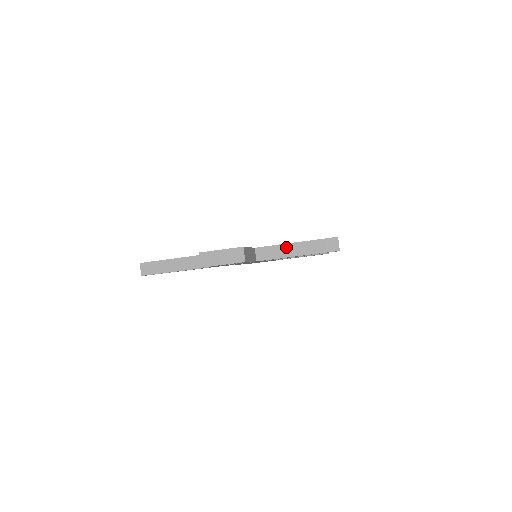
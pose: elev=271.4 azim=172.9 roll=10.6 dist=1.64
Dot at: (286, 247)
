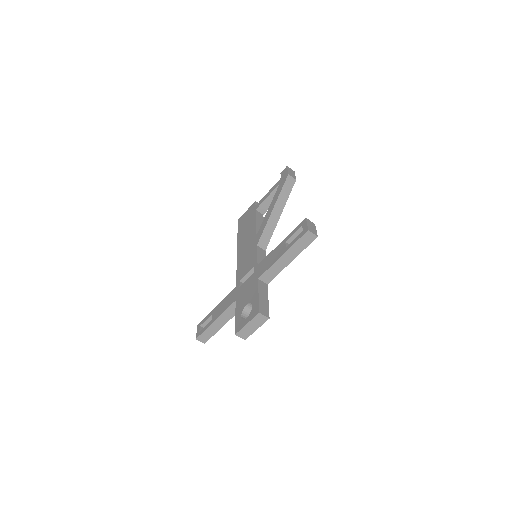
Dot at: (278, 263)
